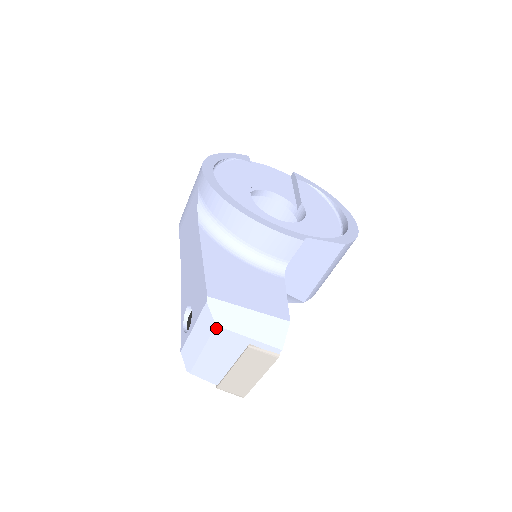
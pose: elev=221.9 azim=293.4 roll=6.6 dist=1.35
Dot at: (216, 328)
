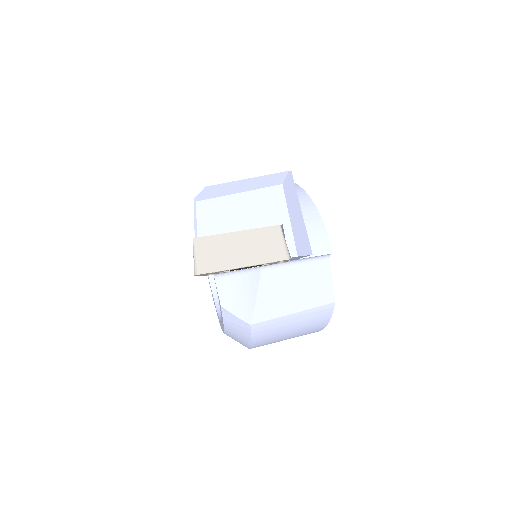
Dot at: (279, 186)
